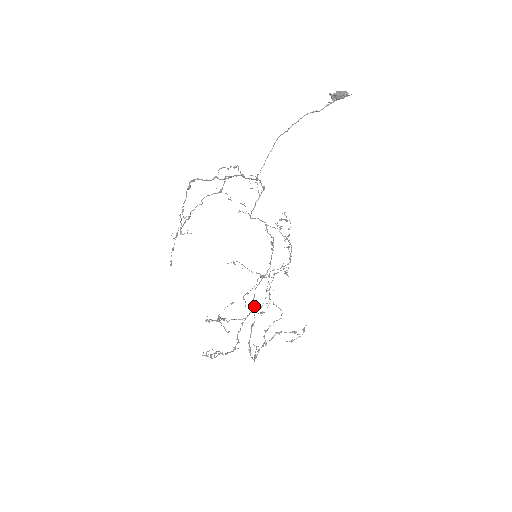
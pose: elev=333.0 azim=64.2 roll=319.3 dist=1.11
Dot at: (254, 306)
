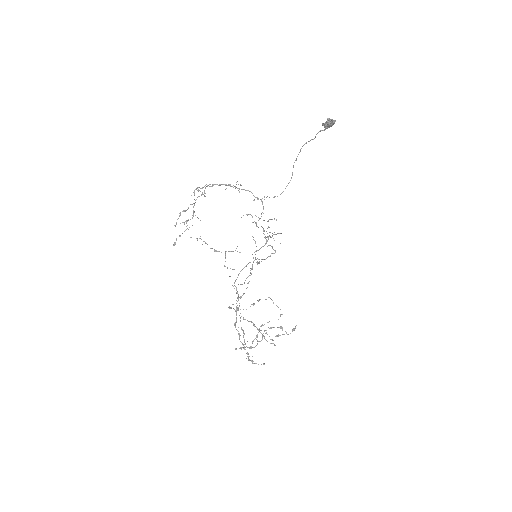
Dot at: (236, 290)
